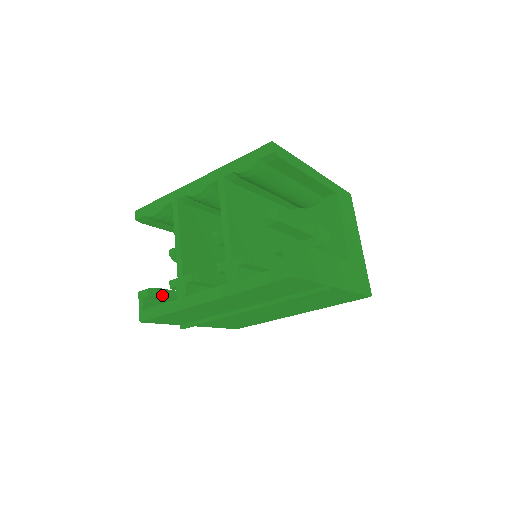
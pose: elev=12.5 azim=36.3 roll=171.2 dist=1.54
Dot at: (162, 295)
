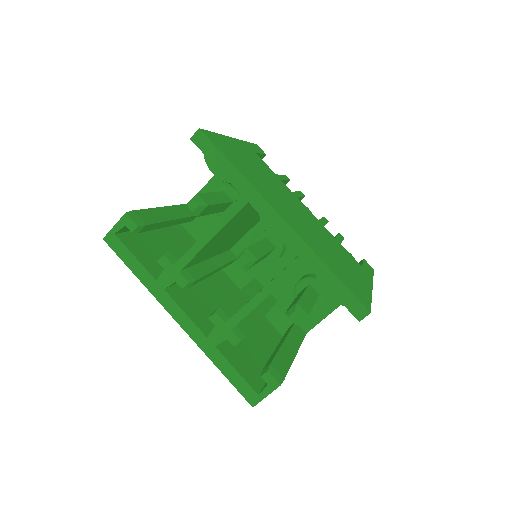
Dot at: (146, 230)
